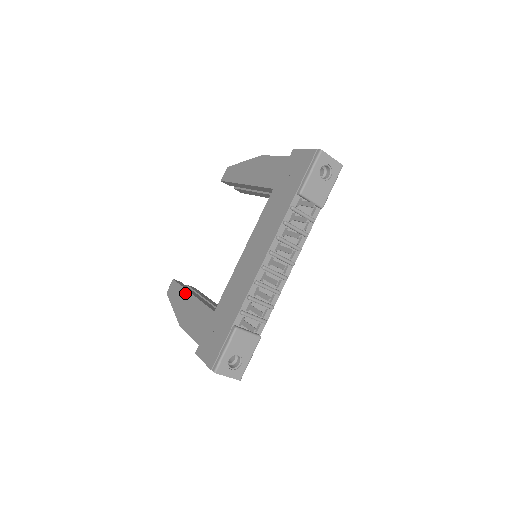
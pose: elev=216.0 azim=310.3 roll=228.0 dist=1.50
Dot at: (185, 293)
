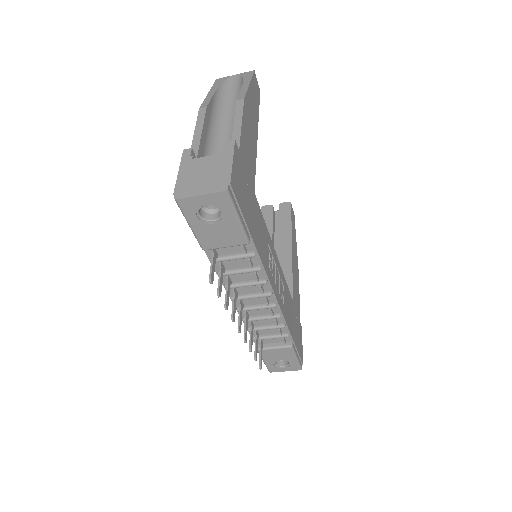
Dot at: occluded
